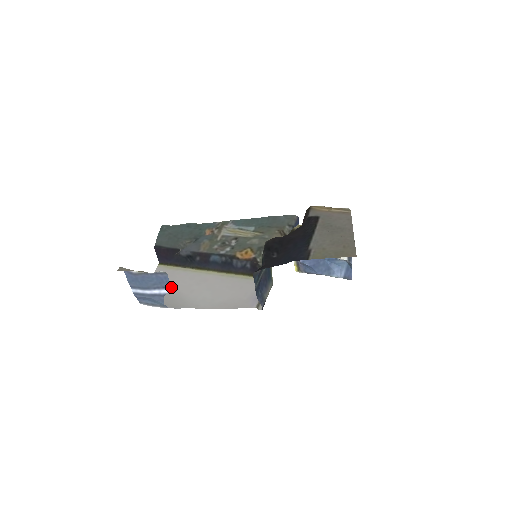
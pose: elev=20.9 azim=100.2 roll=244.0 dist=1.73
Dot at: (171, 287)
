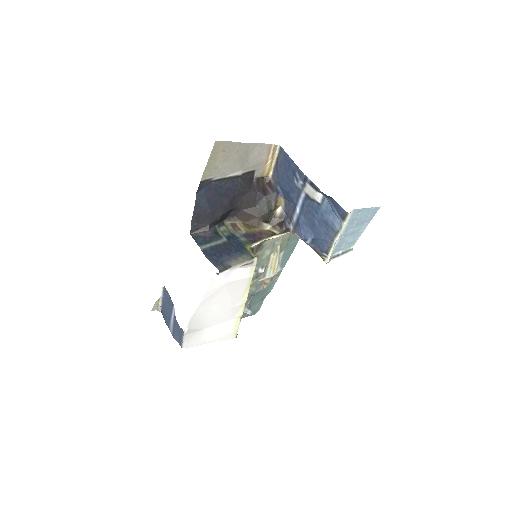
Dot at: (209, 328)
